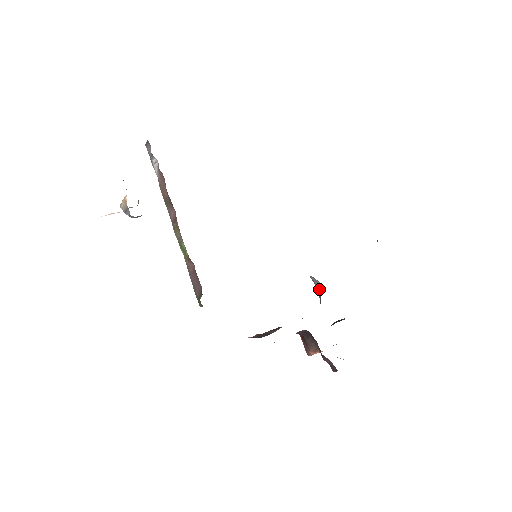
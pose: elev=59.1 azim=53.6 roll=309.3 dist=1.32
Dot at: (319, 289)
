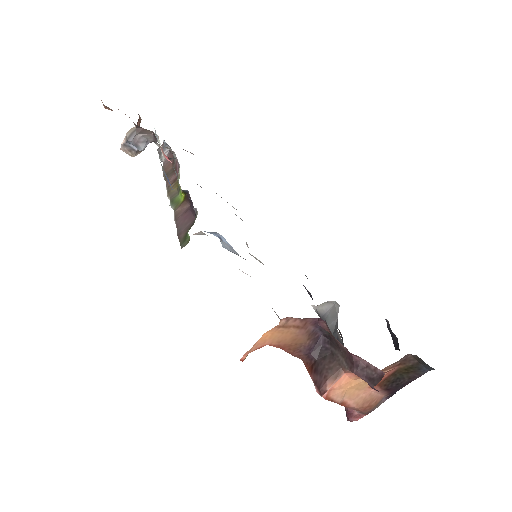
Dot at: (334, 313)
